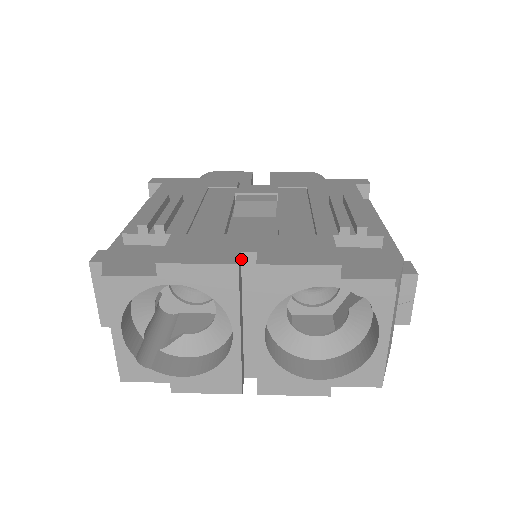
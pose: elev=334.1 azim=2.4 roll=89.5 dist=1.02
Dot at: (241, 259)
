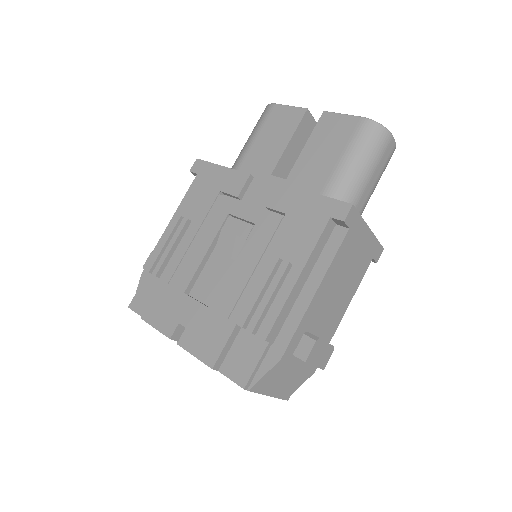
Dot at: (182, 324)
